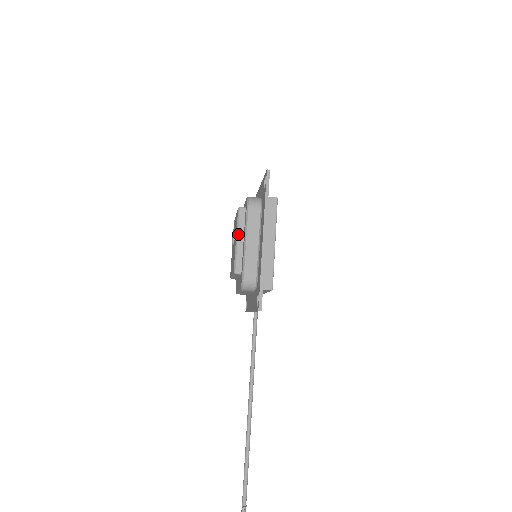
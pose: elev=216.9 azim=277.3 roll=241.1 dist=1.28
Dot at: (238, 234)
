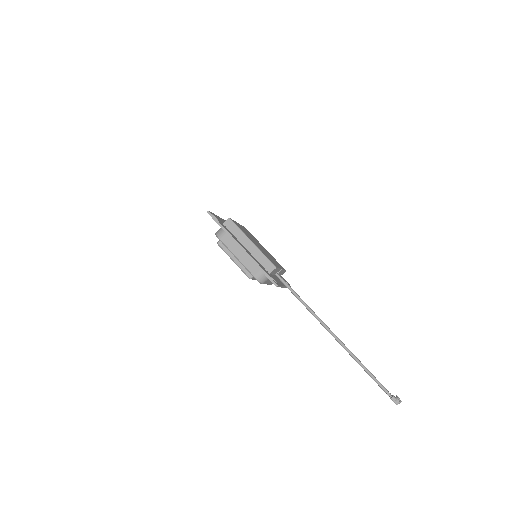
Dot at: (231, 257)
